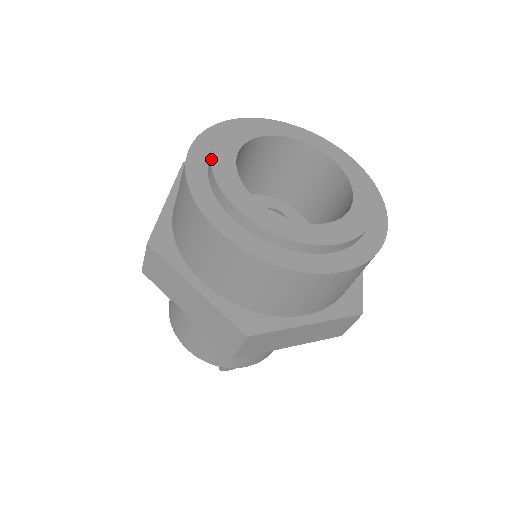
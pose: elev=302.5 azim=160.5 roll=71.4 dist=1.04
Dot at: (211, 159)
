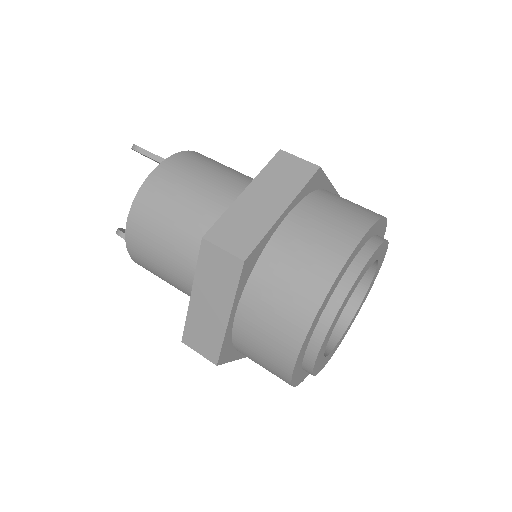
Dot at: (353, 286)
